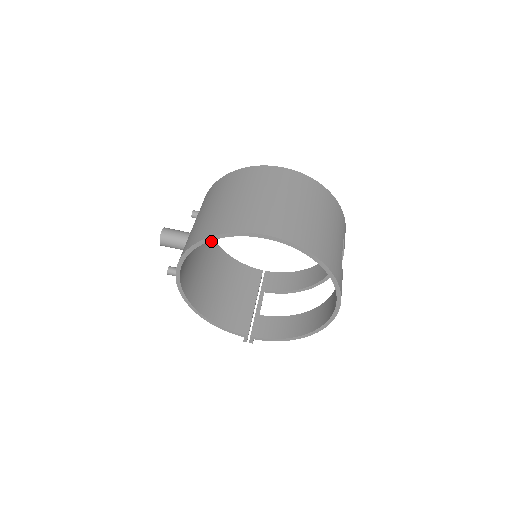
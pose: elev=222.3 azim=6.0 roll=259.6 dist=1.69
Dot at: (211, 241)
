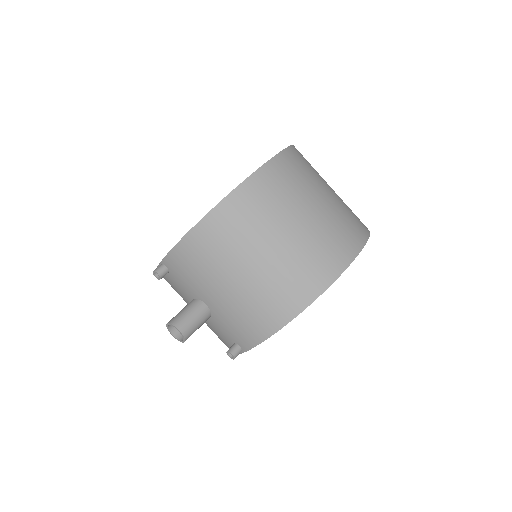
Dot at: occluded
